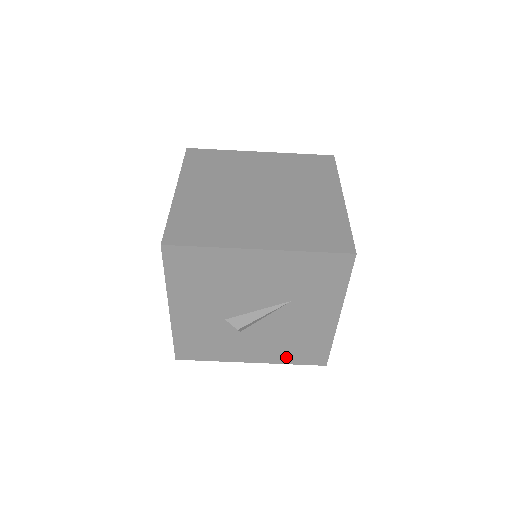
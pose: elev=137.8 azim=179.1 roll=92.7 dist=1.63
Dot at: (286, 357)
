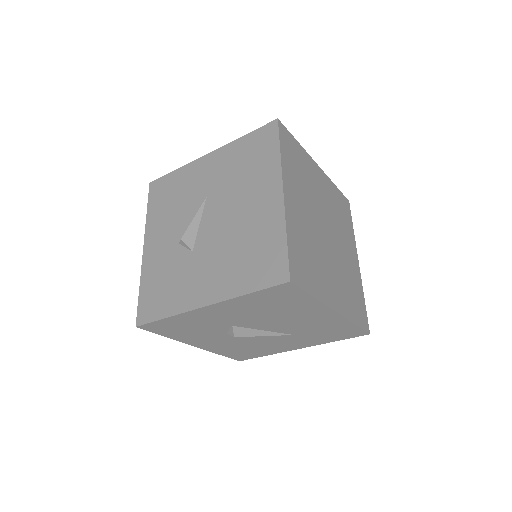
Dot at: (225, 351)
